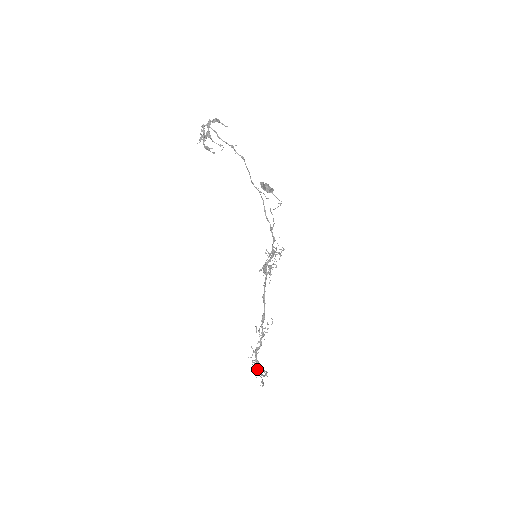
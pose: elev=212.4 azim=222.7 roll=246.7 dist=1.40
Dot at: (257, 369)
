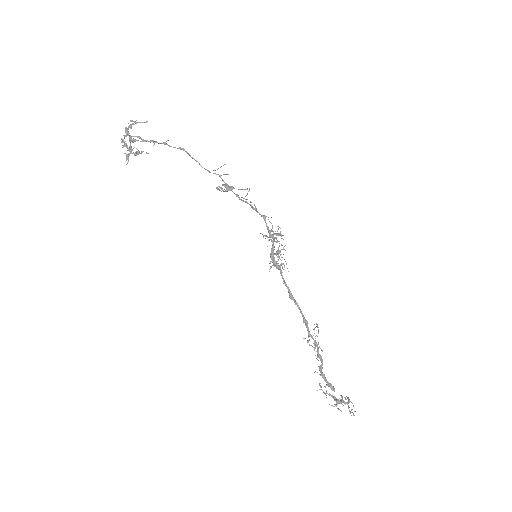
Dot at: (335, 399)
